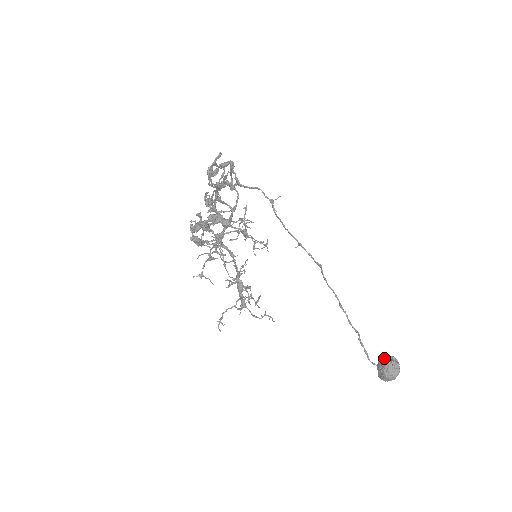
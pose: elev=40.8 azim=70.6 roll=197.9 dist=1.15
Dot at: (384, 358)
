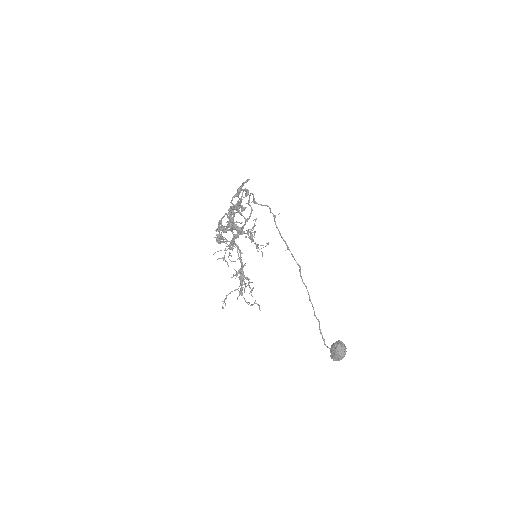
Dot at: (336, 342)
